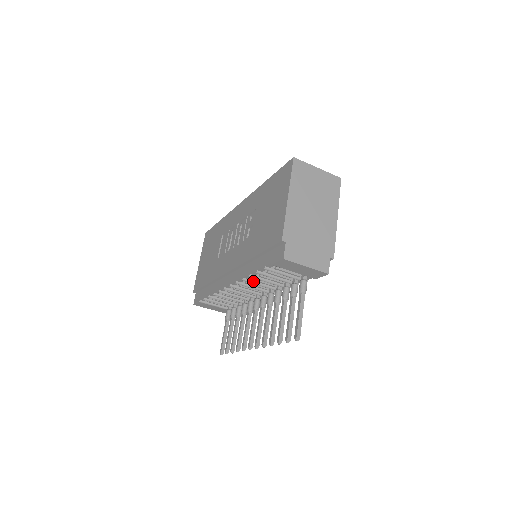
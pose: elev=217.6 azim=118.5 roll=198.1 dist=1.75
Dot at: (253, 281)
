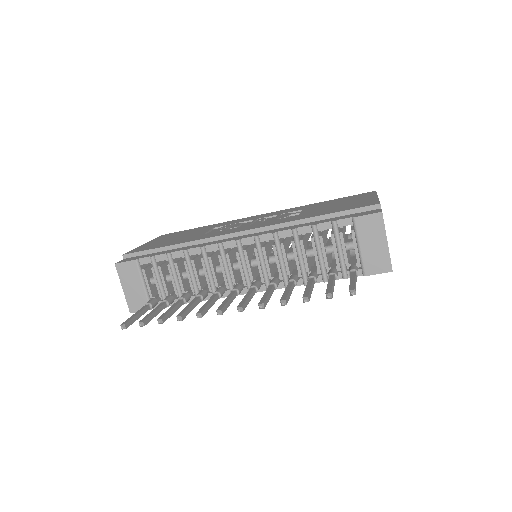
Dot at: (280, 246)
